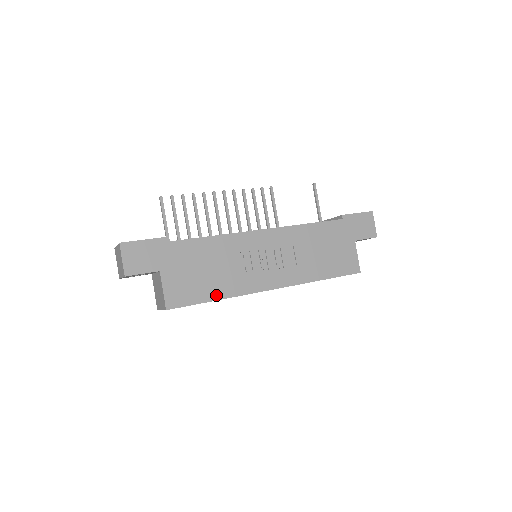
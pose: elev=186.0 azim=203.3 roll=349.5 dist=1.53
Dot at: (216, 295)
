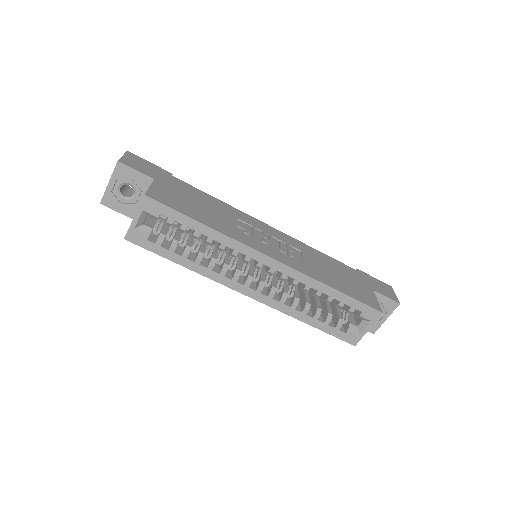
Dot at: (205, 222)
